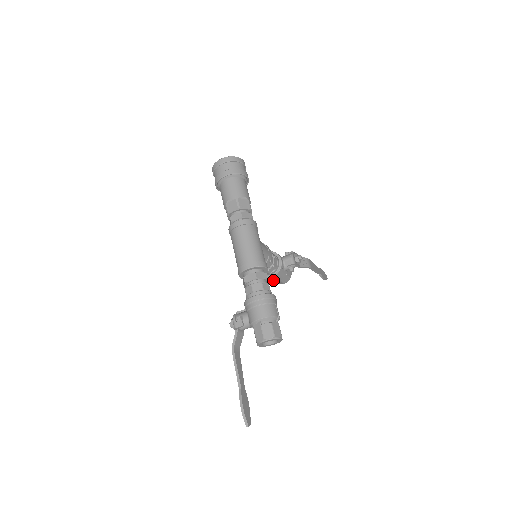
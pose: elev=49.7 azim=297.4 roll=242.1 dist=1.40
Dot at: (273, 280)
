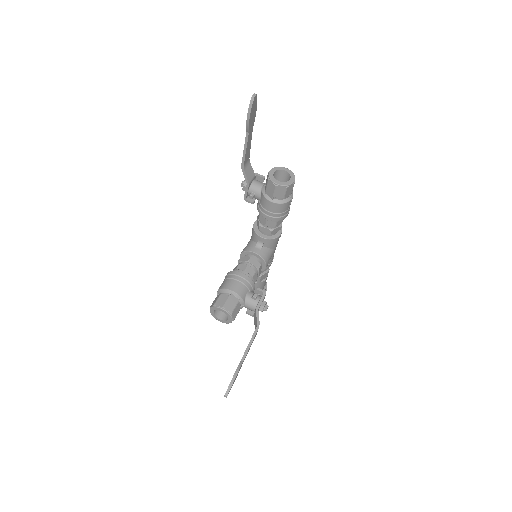
Dot at: (232, 284)
